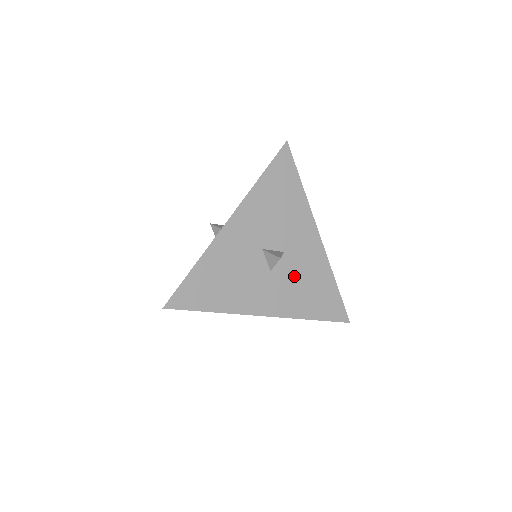
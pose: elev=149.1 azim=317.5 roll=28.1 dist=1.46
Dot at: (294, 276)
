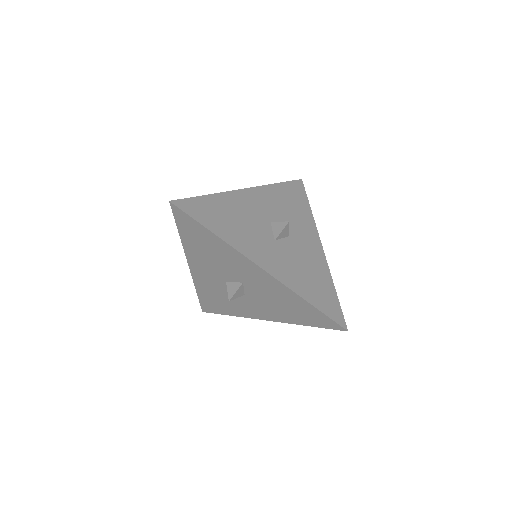
Dot at: (296, 258)
